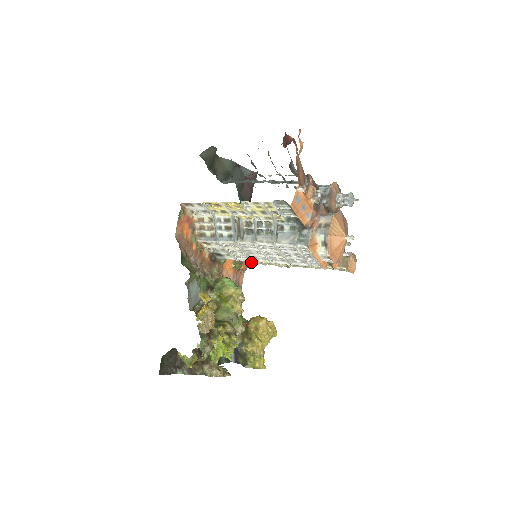
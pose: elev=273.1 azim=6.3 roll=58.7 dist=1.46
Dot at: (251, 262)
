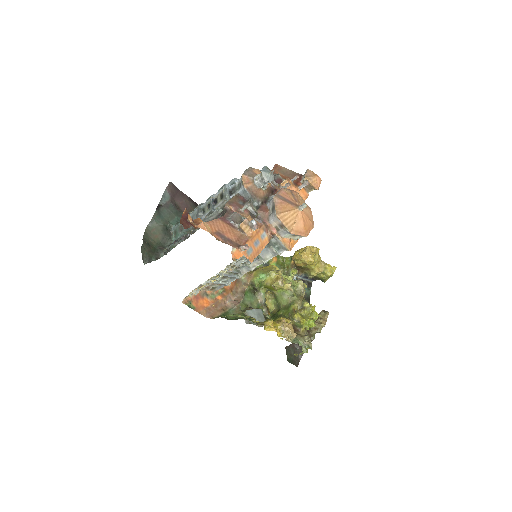
Dot at: occluded
